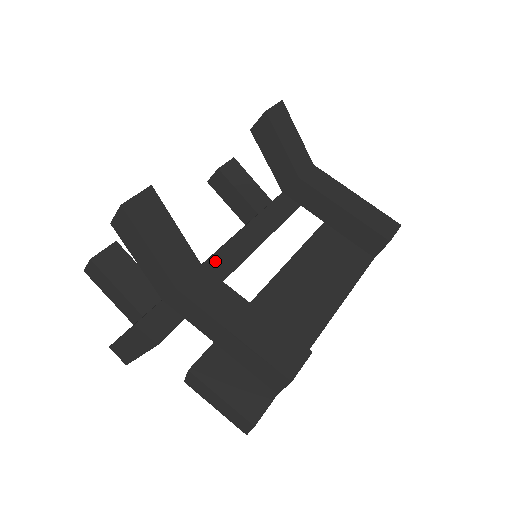
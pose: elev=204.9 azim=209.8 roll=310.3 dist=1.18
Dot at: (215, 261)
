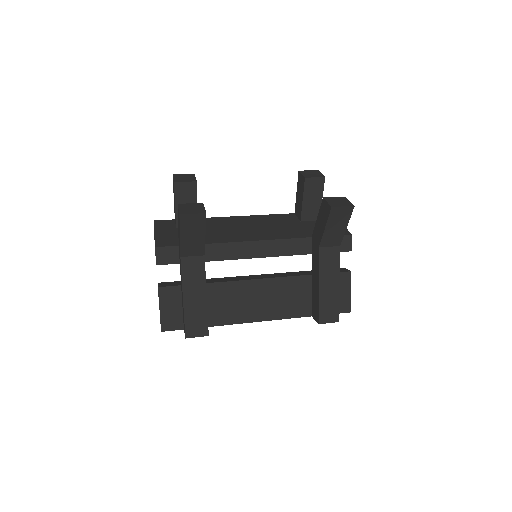
Dot at: (225, 247)
